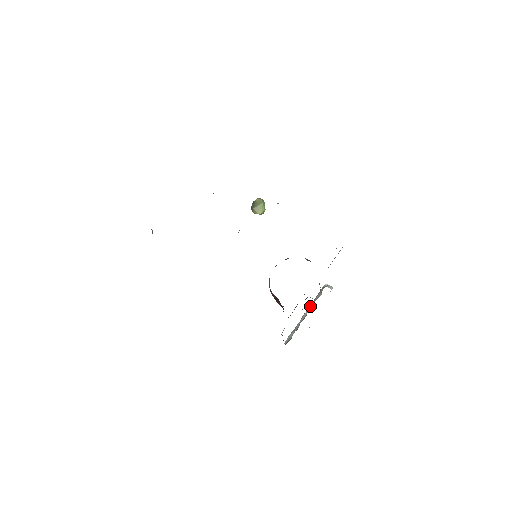
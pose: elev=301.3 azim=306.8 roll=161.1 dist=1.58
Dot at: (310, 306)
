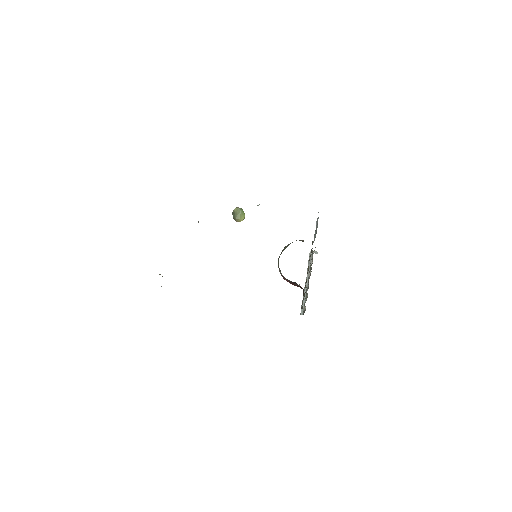
Dot at: (307, 275)
